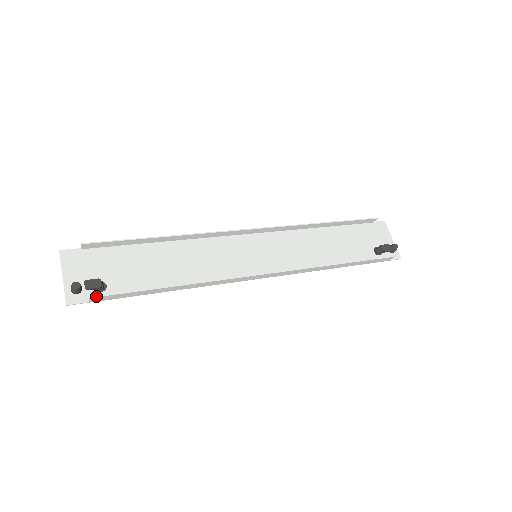
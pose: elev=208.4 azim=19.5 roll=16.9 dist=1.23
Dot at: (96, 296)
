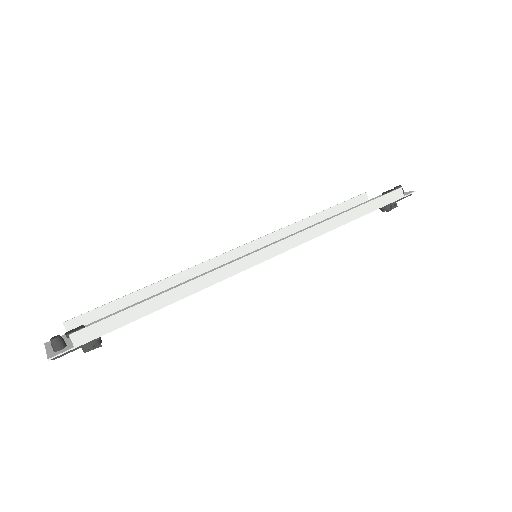
Dot at: (77, 331)
